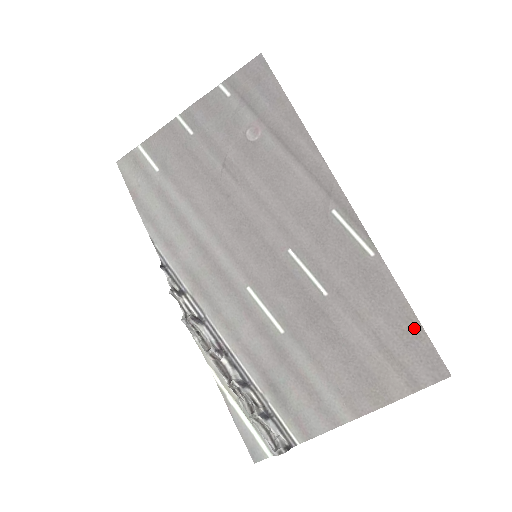
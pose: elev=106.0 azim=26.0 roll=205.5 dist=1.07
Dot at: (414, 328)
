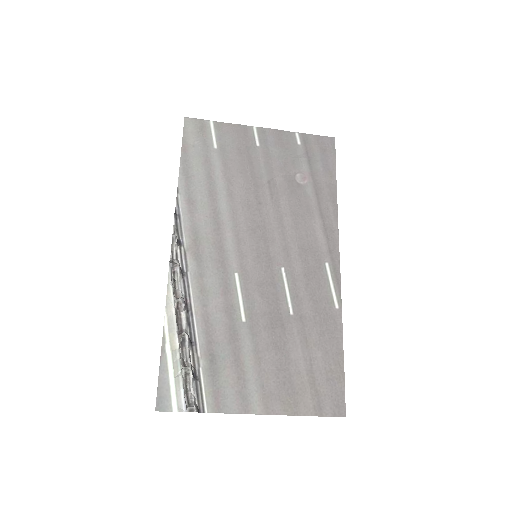
Dot at: (339, 371)
